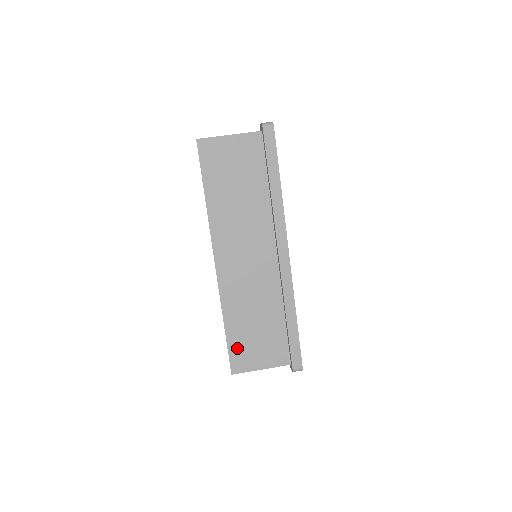
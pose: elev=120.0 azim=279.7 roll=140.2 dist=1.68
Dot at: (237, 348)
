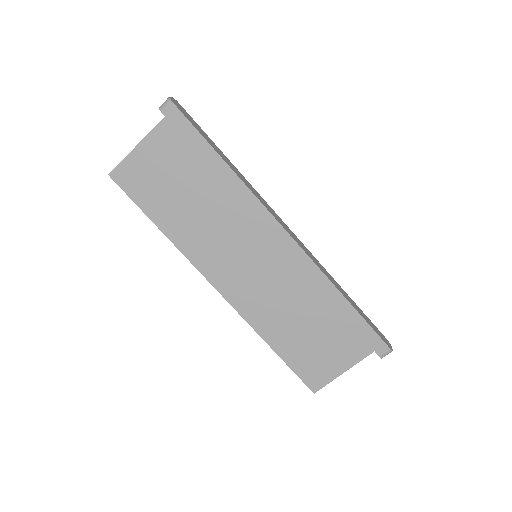
Dot at: (301, 364)
